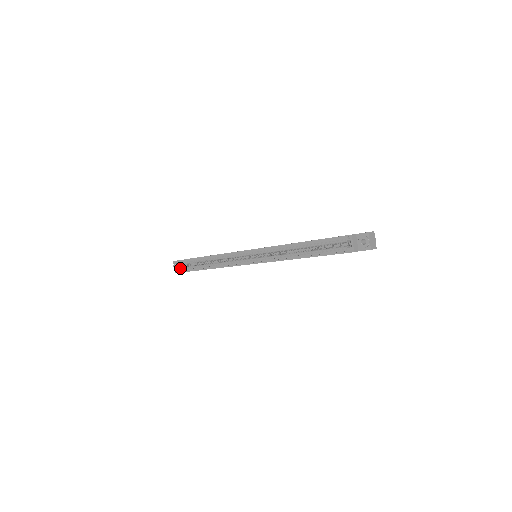
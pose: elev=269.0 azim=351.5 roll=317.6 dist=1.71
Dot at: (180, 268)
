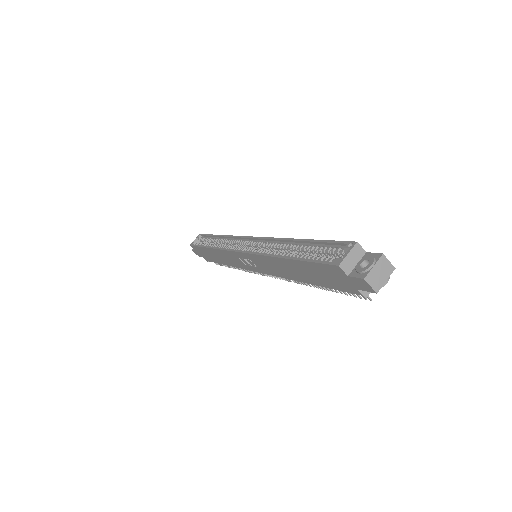
Dot at: (197, 243)
